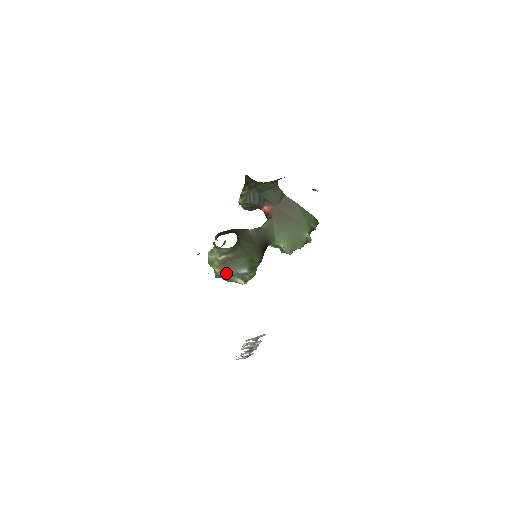
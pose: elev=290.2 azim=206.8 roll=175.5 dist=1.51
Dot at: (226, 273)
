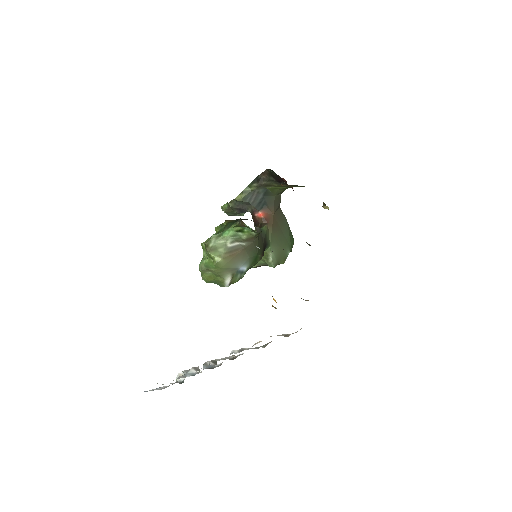
Dot at: (226, 265)
